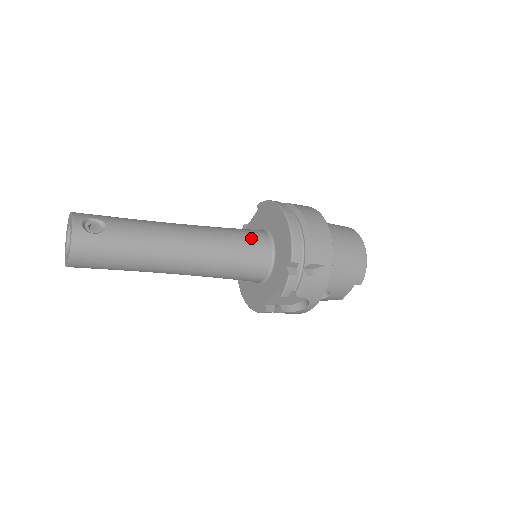
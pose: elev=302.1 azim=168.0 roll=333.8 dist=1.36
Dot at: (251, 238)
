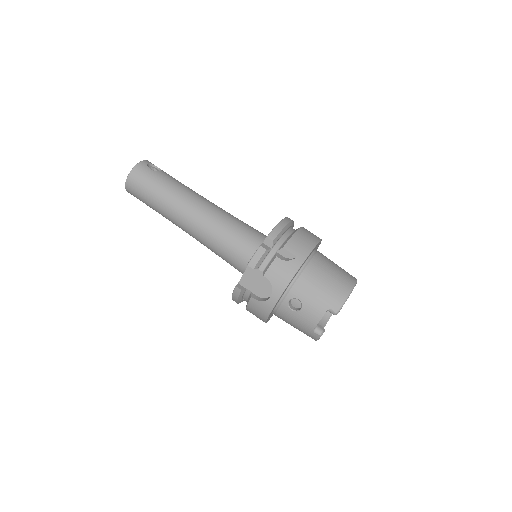
Dot at: (254, 230)
